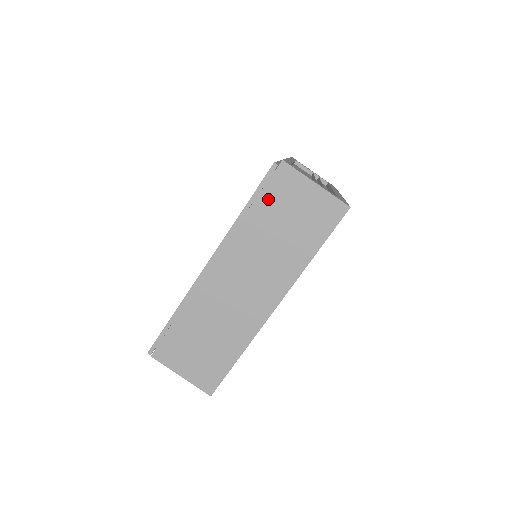
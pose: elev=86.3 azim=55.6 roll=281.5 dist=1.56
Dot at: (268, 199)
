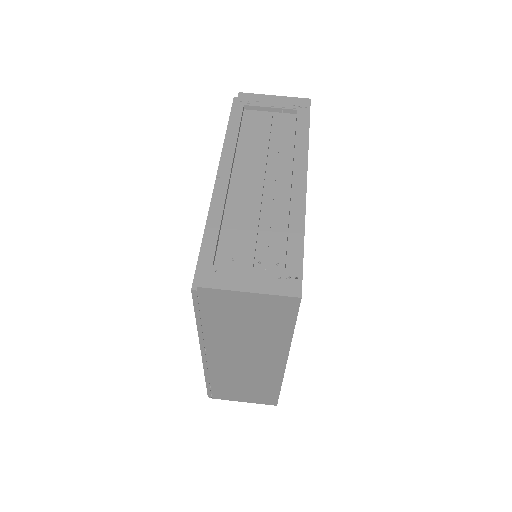
Dot at: (212, 313)
